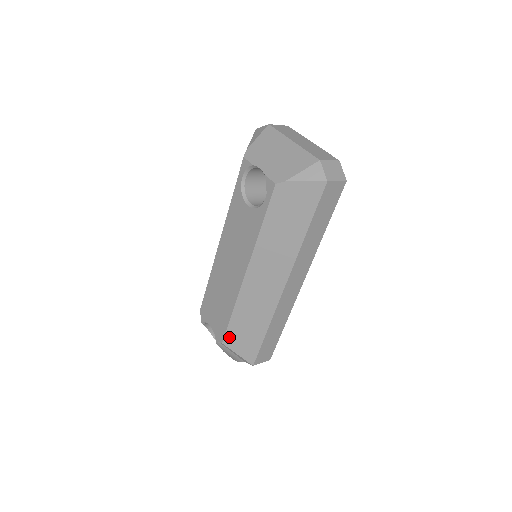
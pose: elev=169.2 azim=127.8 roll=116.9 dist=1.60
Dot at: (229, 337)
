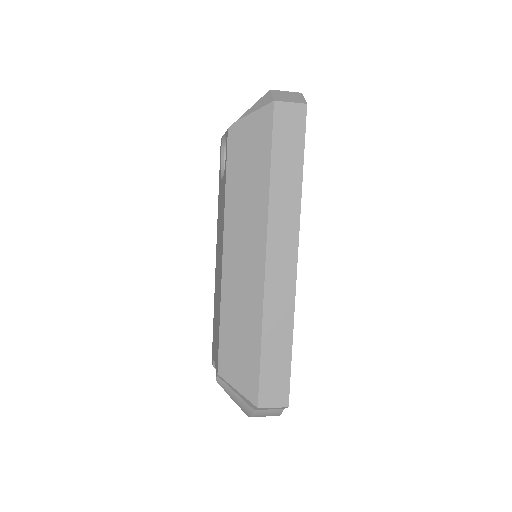
Dot at: (223, 361)
